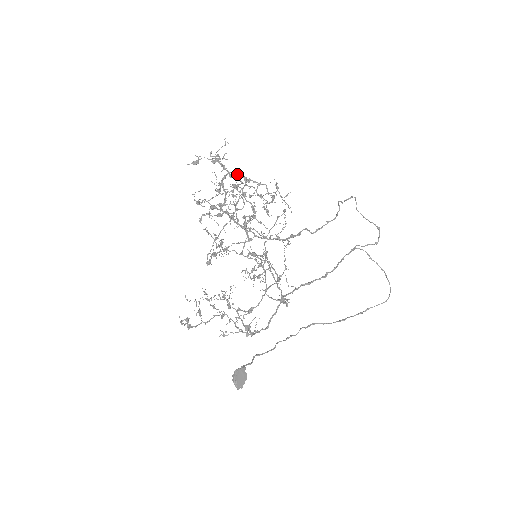
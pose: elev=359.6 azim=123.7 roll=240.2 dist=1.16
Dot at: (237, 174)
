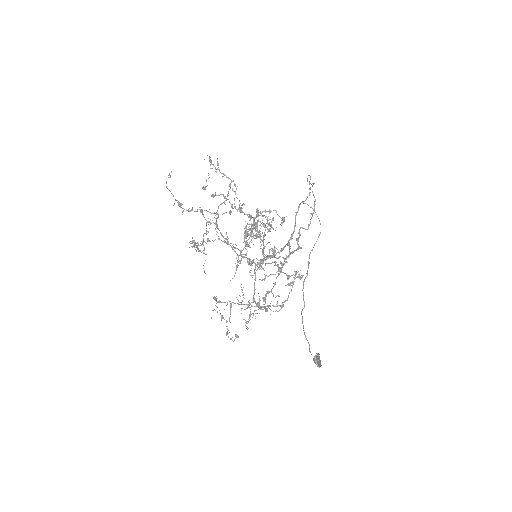
Dot at: occluded
